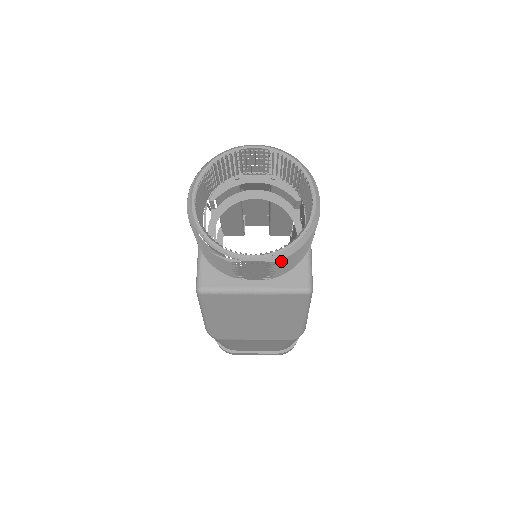
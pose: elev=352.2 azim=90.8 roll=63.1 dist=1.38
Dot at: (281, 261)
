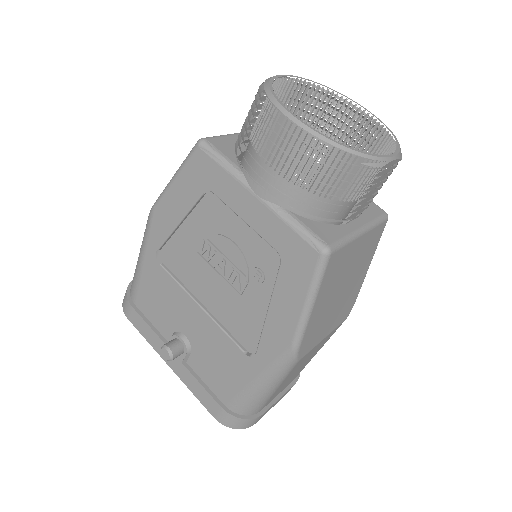
Dot at: (395, 164)
